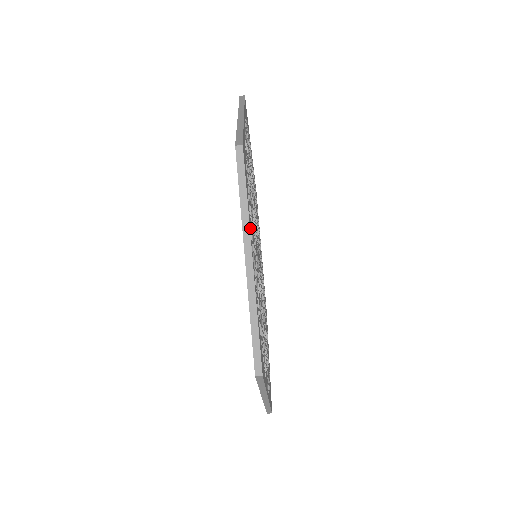
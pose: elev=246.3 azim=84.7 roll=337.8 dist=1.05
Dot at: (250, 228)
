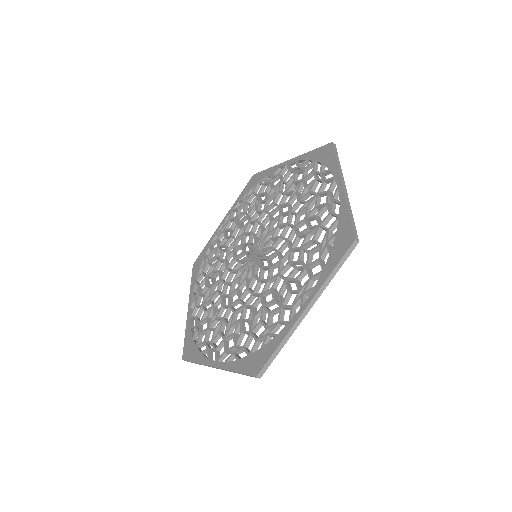
Dot at: occluded
